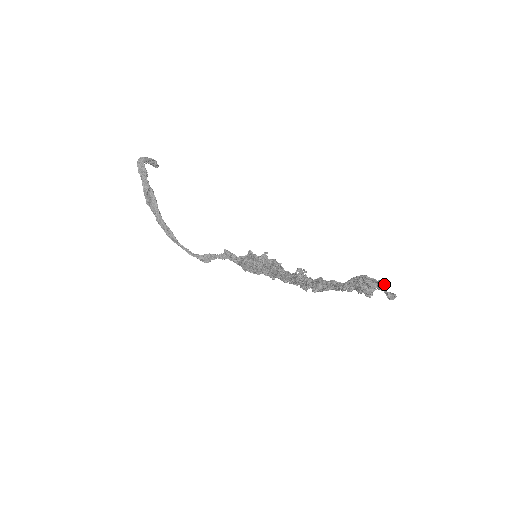
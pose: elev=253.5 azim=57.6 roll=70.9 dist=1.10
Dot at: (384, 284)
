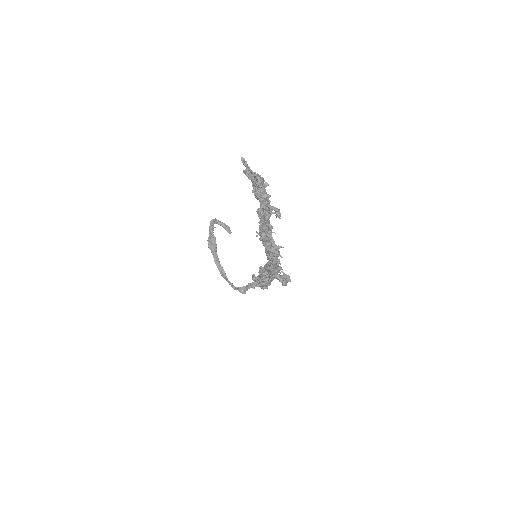
Dot at: (244, 159)
